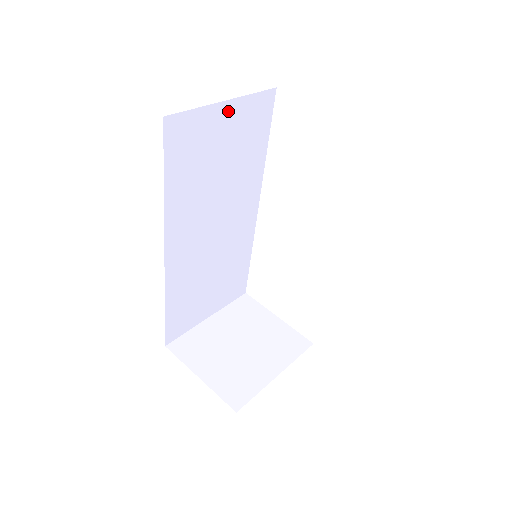
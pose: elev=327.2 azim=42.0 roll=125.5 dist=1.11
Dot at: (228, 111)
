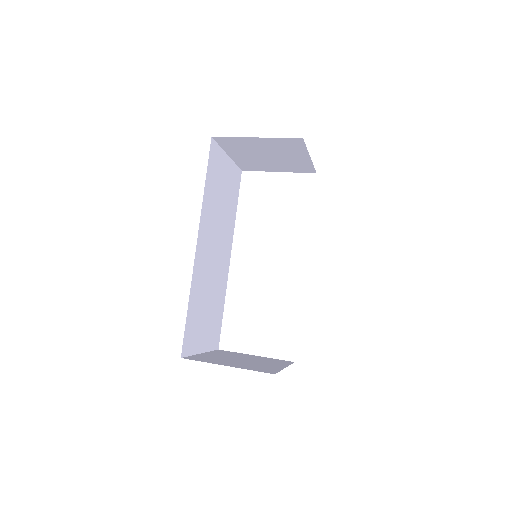
Dot at: (228, 164)
